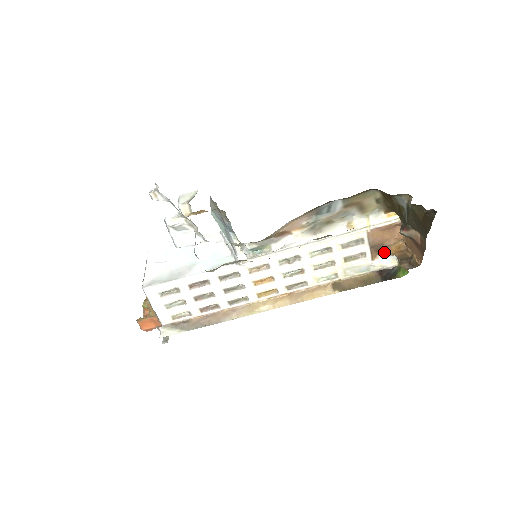
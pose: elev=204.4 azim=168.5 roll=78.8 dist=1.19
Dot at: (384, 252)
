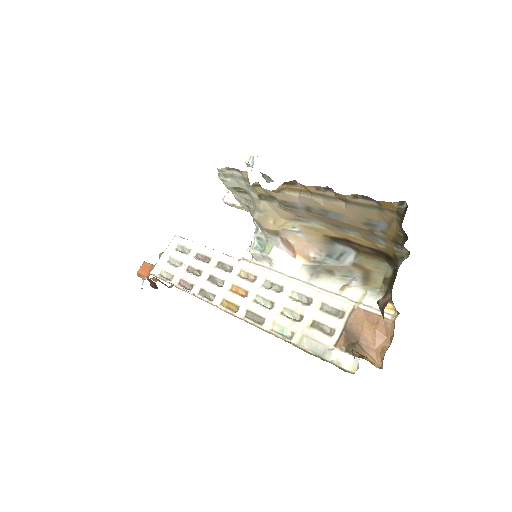
Dot at: (353, 348)
